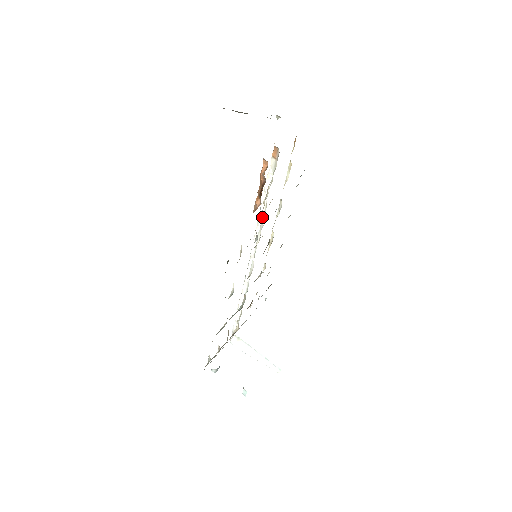
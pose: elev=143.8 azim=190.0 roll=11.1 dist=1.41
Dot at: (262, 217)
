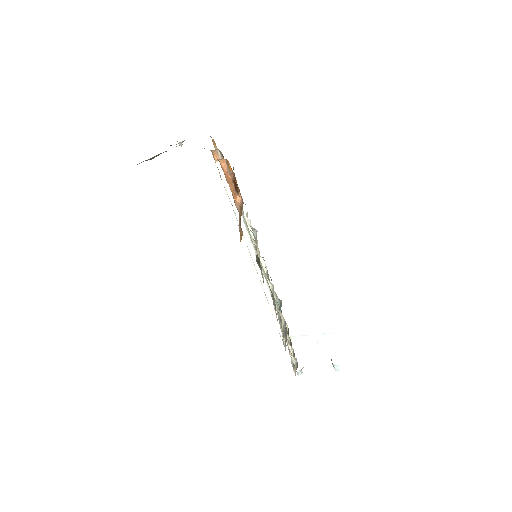
Dot at: (241, 217)
